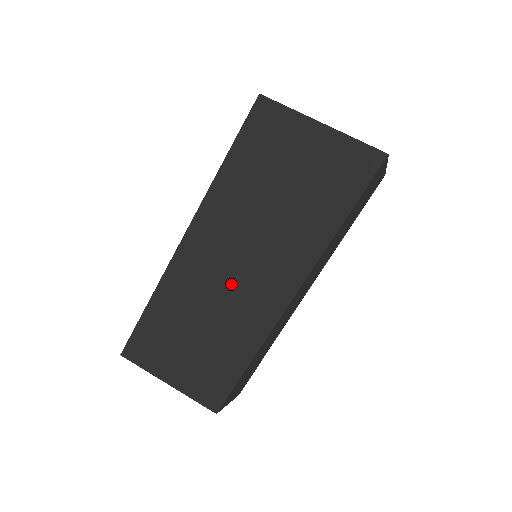
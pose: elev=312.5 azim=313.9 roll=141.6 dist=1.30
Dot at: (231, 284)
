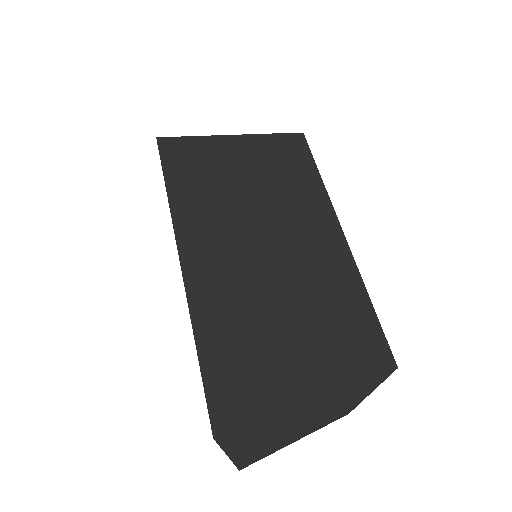
Dot at: (279, 259)
